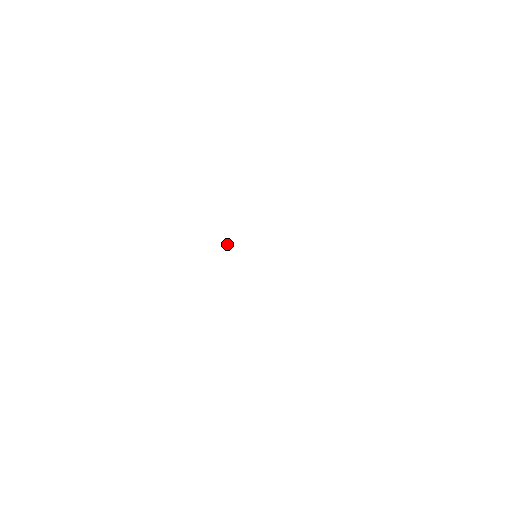
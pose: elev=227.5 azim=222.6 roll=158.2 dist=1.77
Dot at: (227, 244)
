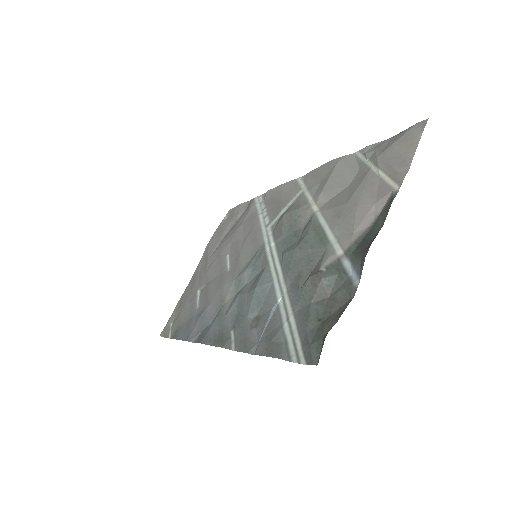
Dot at: (226, 315)
